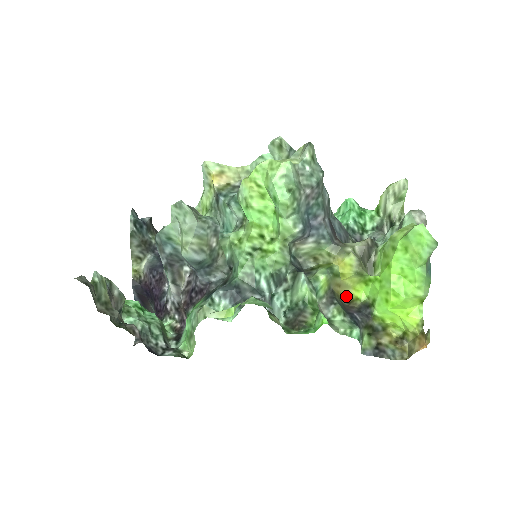
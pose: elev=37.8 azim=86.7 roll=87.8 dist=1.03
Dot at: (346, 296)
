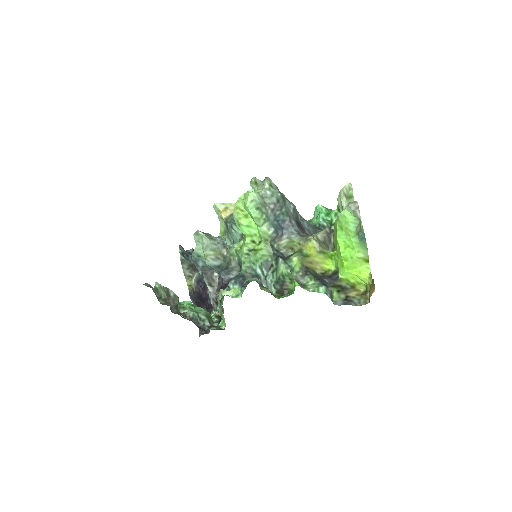
Dot at: (320, 270)
